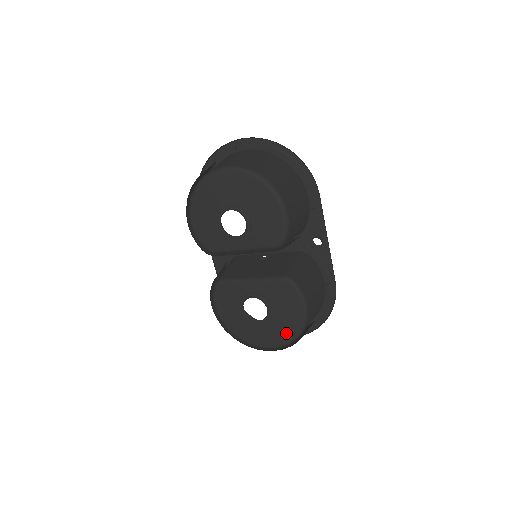
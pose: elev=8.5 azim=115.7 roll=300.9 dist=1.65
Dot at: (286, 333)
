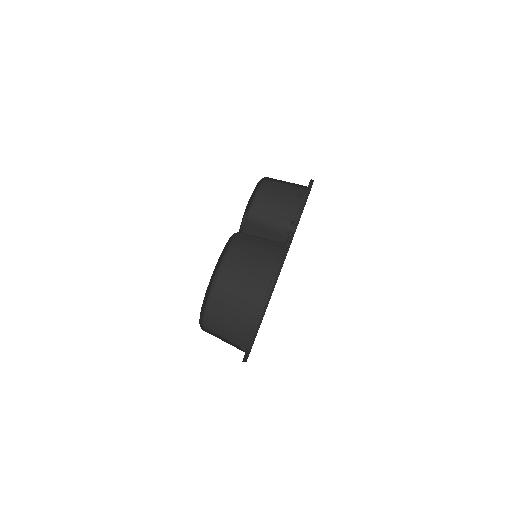
Dot at: occluded
